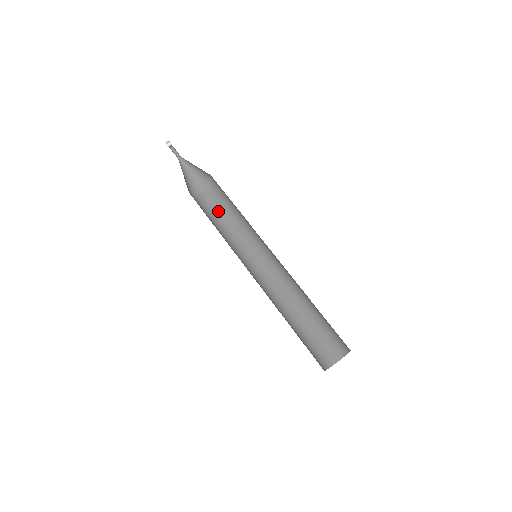
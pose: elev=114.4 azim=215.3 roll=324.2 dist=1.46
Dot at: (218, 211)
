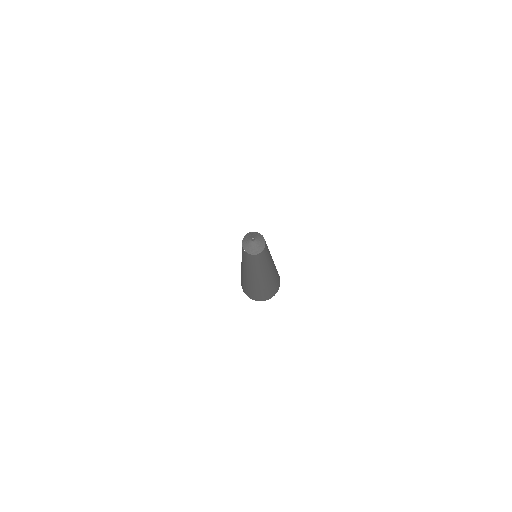
Dot at: (255, 259)
